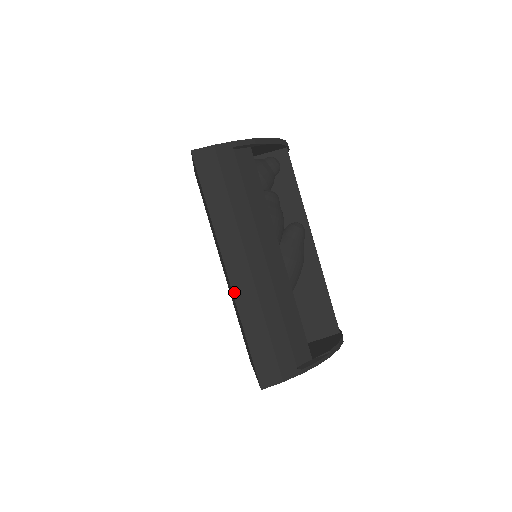
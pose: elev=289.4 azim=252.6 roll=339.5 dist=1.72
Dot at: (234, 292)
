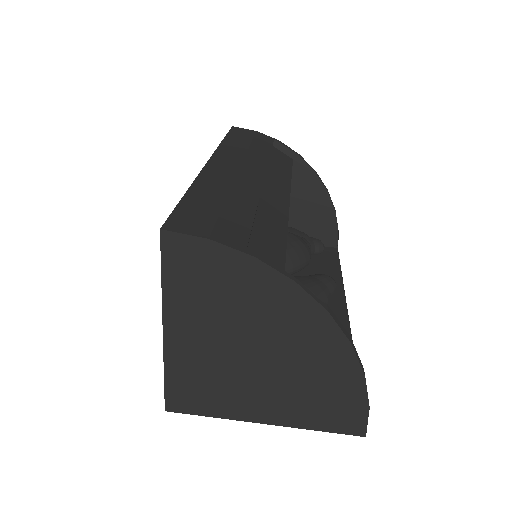
Dot at: (205, 169)
